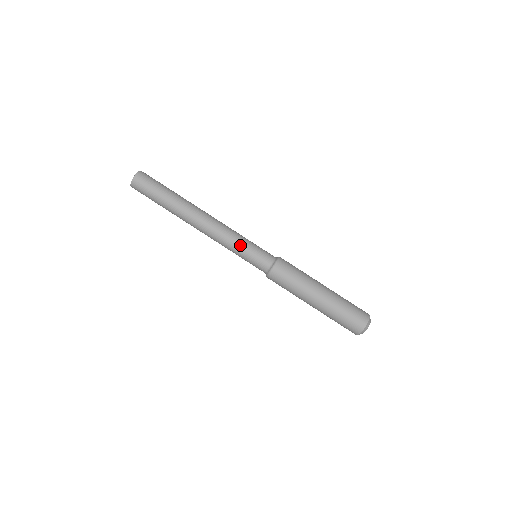
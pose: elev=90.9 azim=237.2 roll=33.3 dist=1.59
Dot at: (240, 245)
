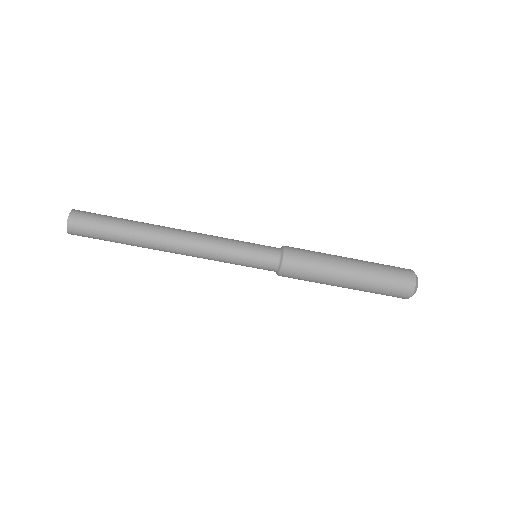
Dot at: (231, 262)
